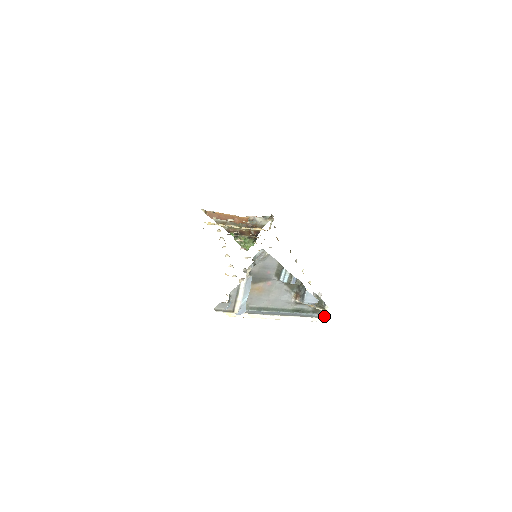
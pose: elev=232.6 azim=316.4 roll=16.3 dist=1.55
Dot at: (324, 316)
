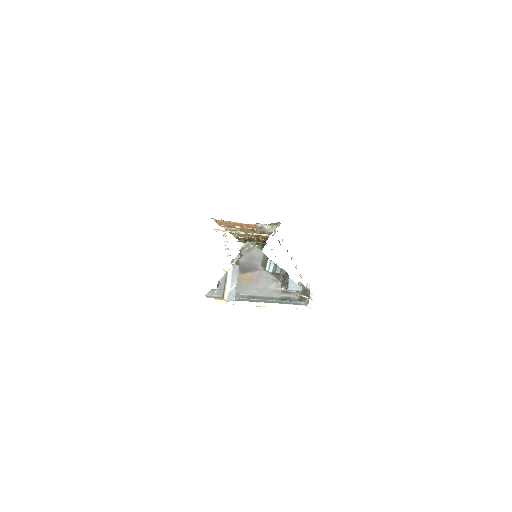
Dot at: (310, 304)
